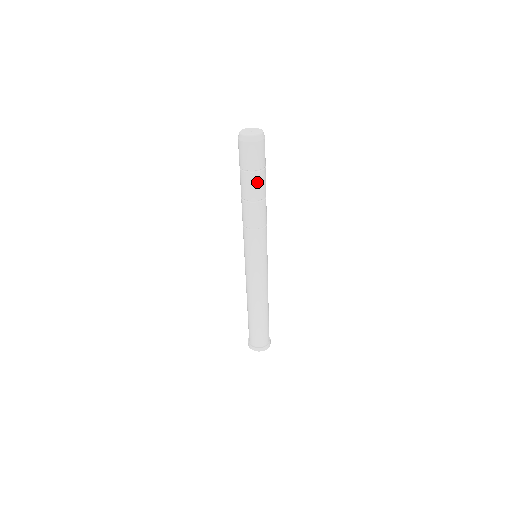
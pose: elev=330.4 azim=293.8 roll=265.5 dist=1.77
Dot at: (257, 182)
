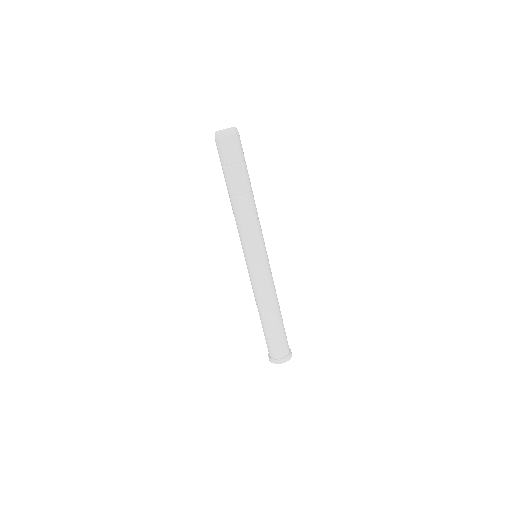
Dot at: (239, 175)
